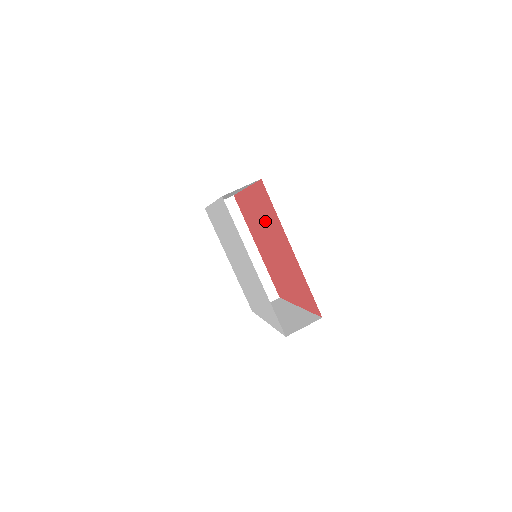
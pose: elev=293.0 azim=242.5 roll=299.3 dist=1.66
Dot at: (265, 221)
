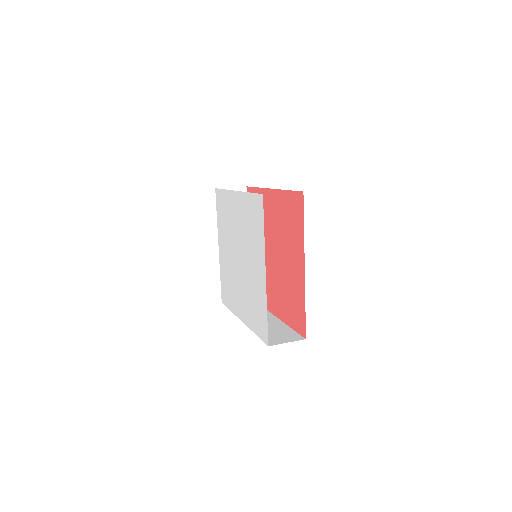
Dot at: (280, 228)
